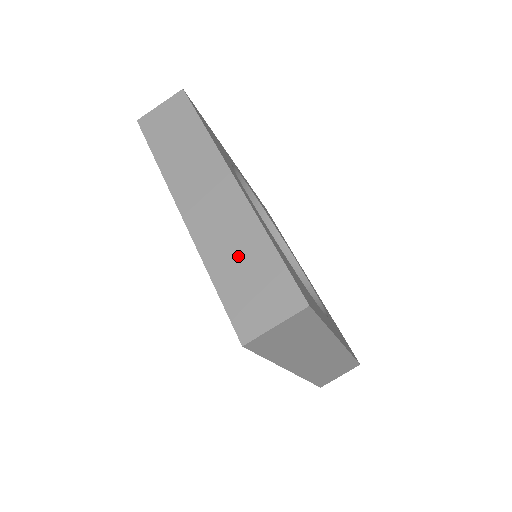
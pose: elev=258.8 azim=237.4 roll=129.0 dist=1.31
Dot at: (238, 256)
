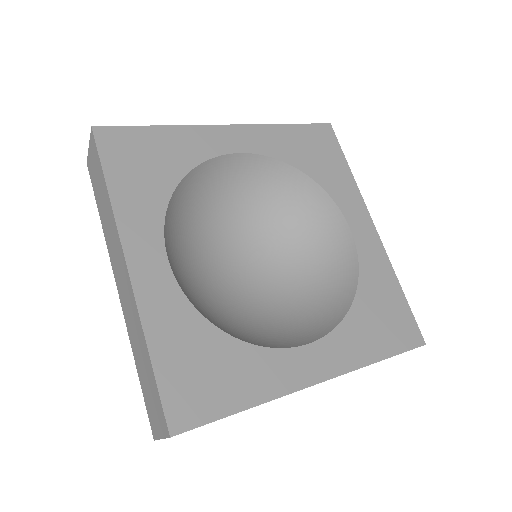
Dot at: occluded
